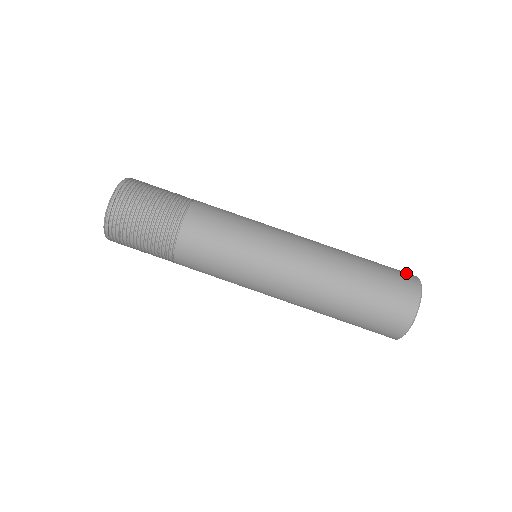
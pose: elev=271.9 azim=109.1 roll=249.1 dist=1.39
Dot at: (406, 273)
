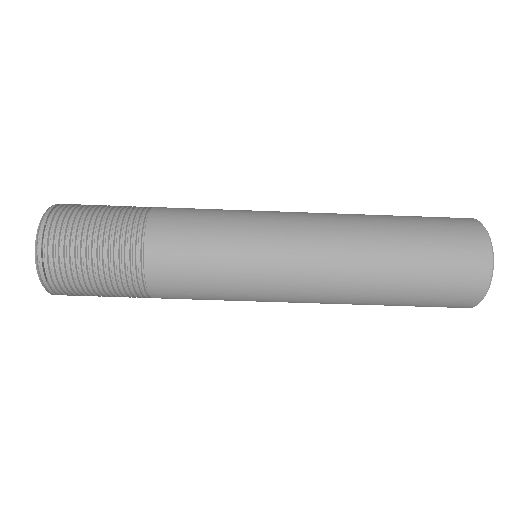
Dot at: occluded
